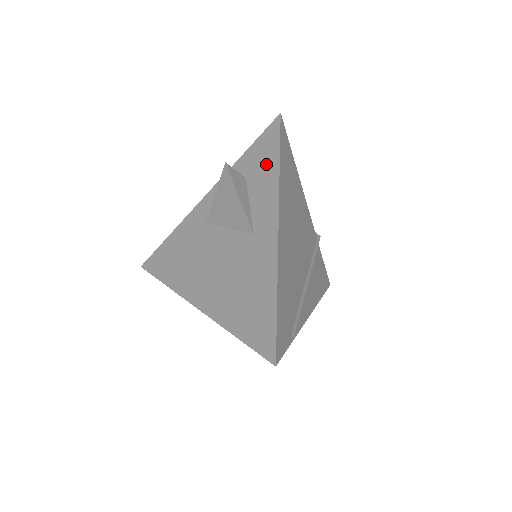
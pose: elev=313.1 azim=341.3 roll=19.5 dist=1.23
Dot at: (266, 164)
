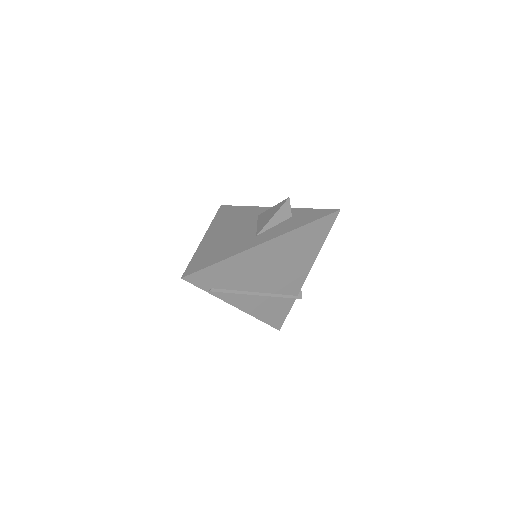
Dot at: (304, 220)
